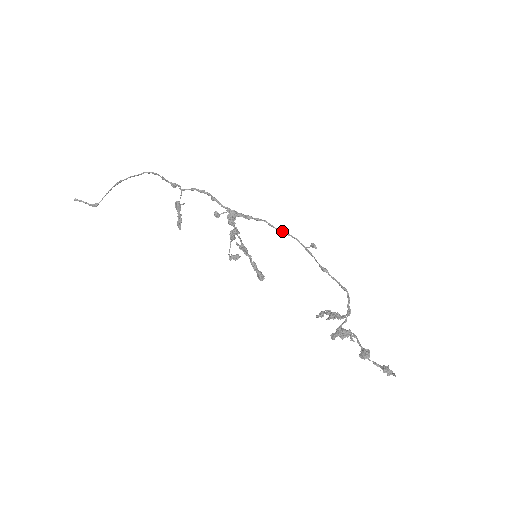
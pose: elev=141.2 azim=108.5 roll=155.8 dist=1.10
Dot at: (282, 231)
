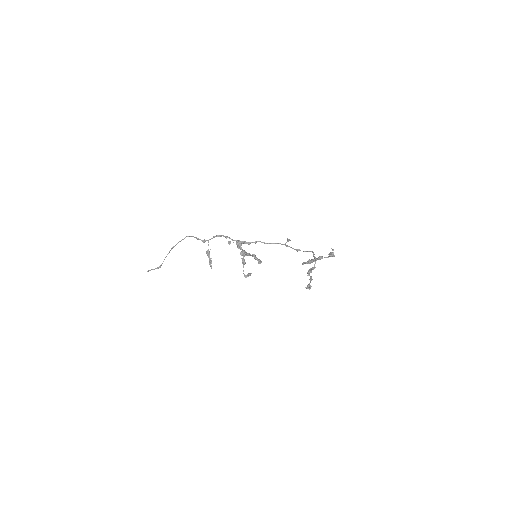
Dot at: (270, 243)
